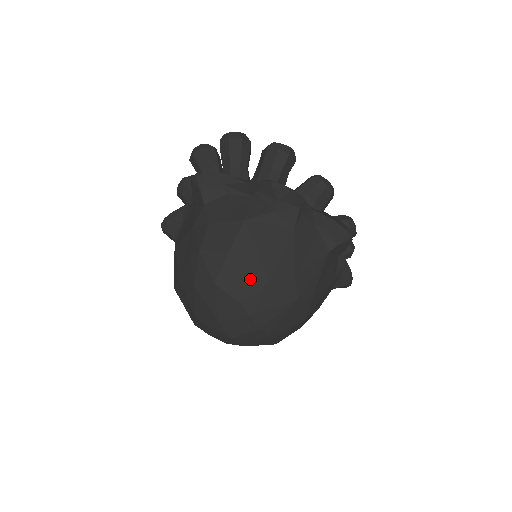
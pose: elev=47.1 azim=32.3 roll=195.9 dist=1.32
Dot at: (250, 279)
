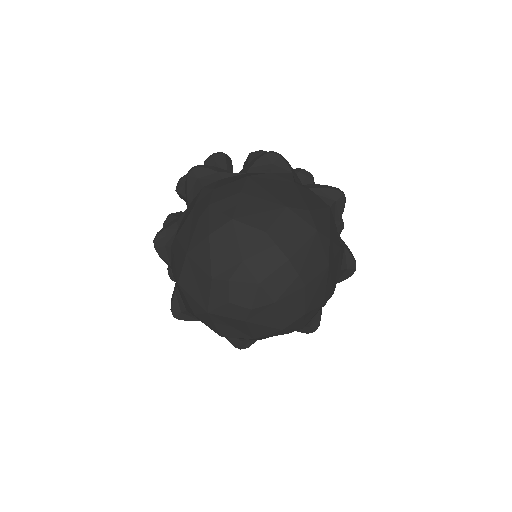
Dot at: (267, 210)
